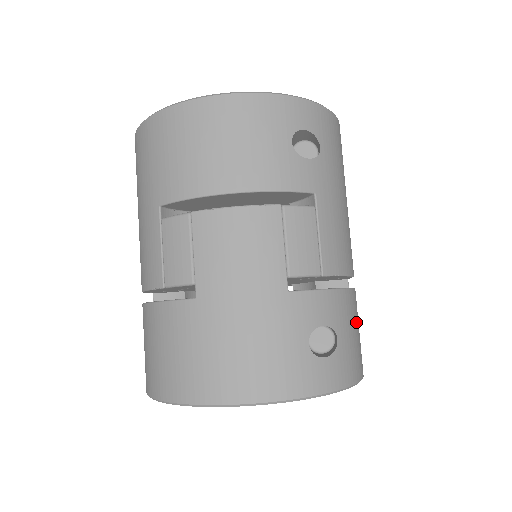
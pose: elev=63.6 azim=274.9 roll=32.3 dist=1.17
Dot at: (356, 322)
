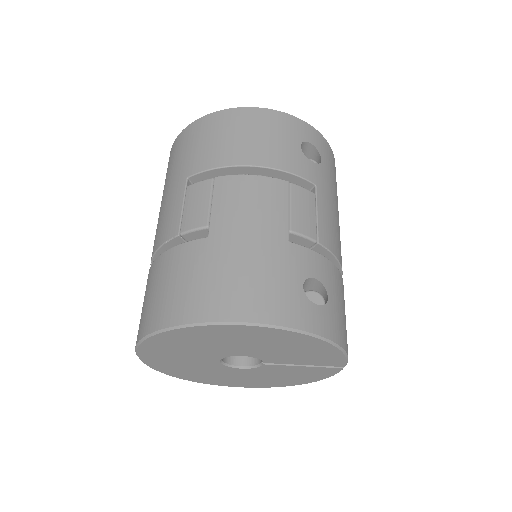
Dot at: (344, 304)
